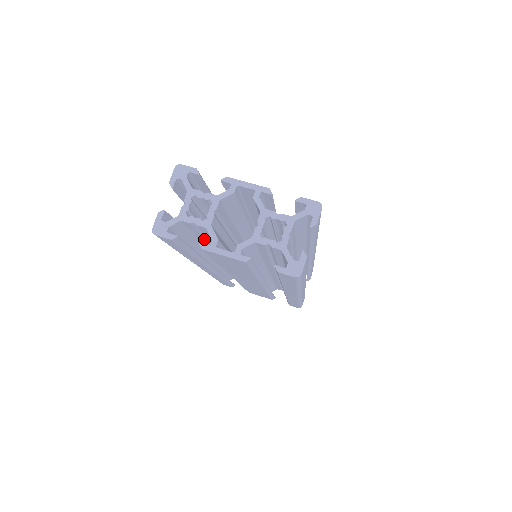
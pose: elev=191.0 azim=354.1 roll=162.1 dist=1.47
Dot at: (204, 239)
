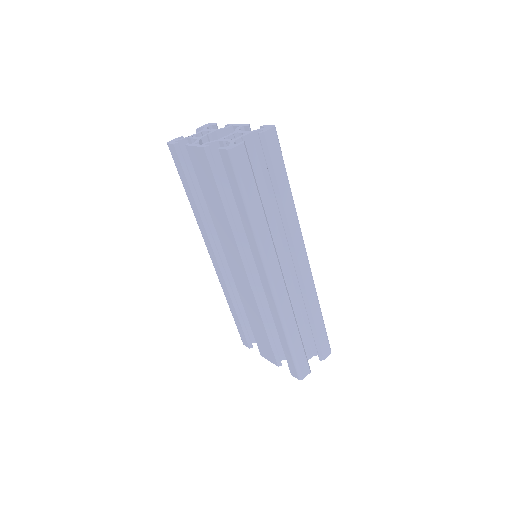
Dot at: occluded
